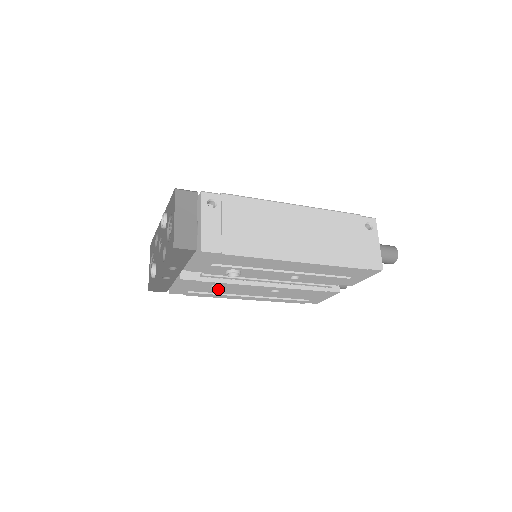
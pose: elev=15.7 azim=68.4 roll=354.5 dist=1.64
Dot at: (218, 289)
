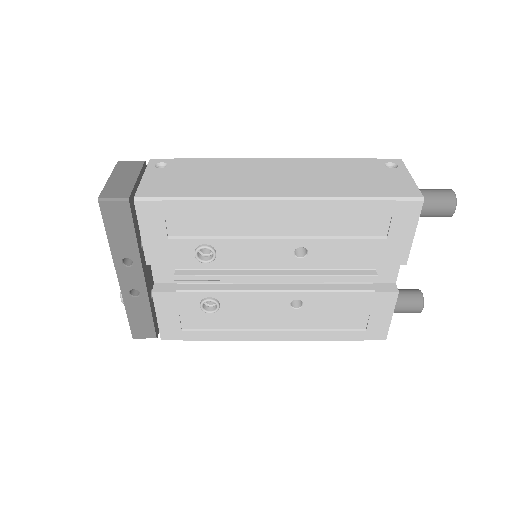
Dot at: (212, 310)
